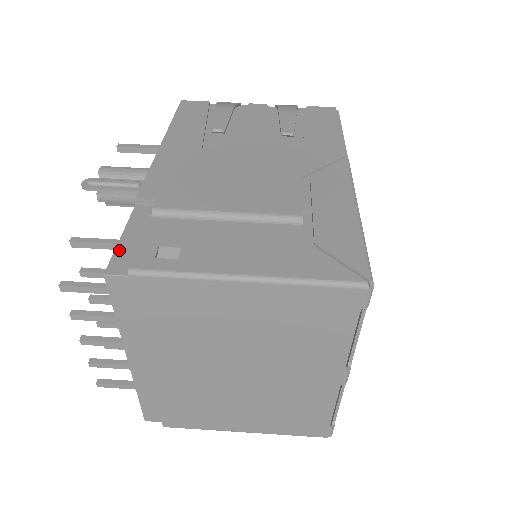
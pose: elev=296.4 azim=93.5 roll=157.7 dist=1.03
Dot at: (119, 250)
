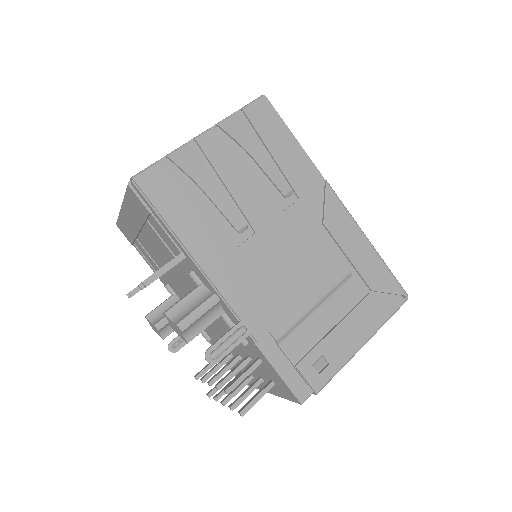
Dot at: (289, 384)
